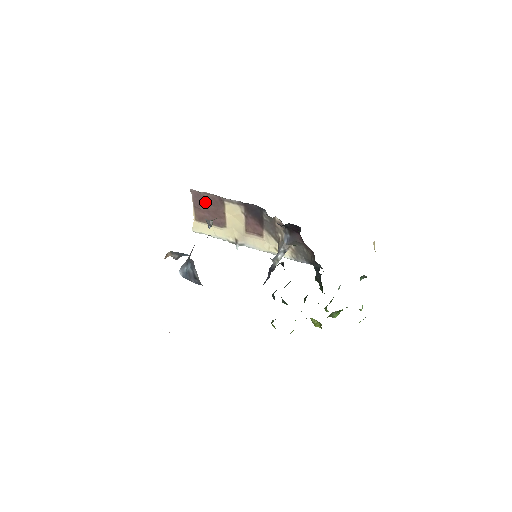
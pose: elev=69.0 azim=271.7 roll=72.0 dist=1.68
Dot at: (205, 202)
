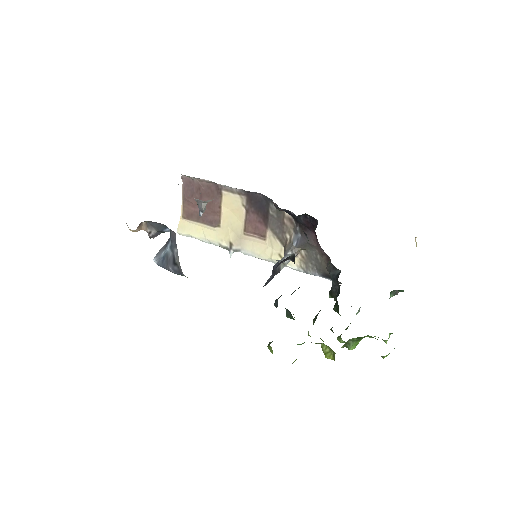
Dot at: (198, 192)
